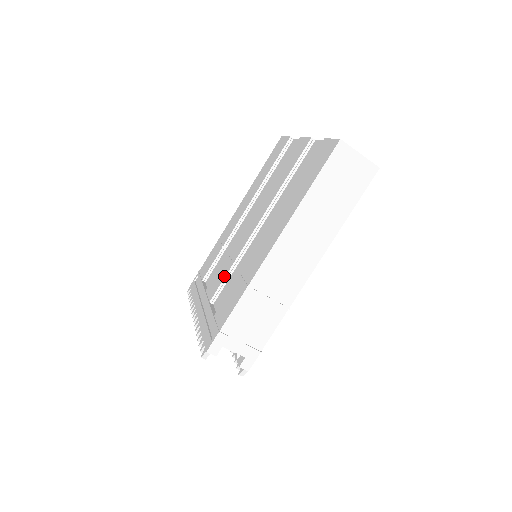
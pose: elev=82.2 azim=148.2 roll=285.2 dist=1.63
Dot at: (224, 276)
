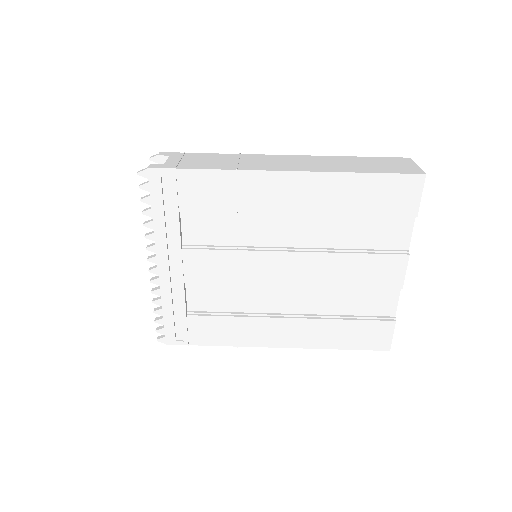
Dot at: occluded
